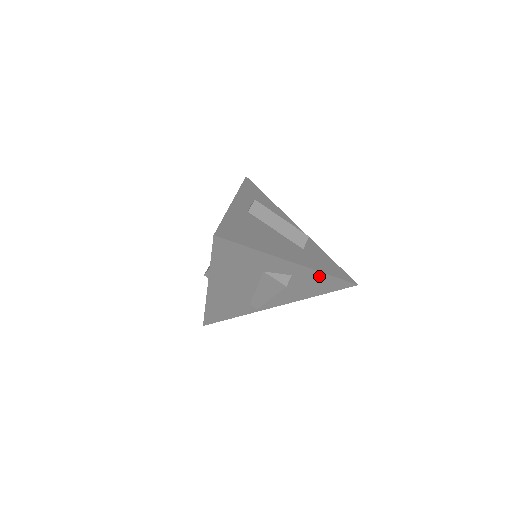
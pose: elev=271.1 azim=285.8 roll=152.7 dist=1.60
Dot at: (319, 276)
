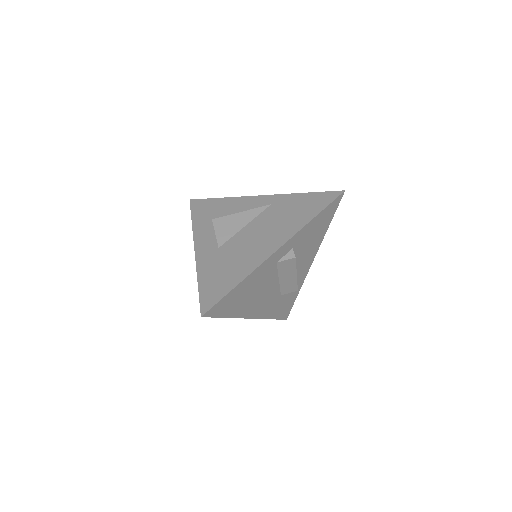
Dot at: occluded
